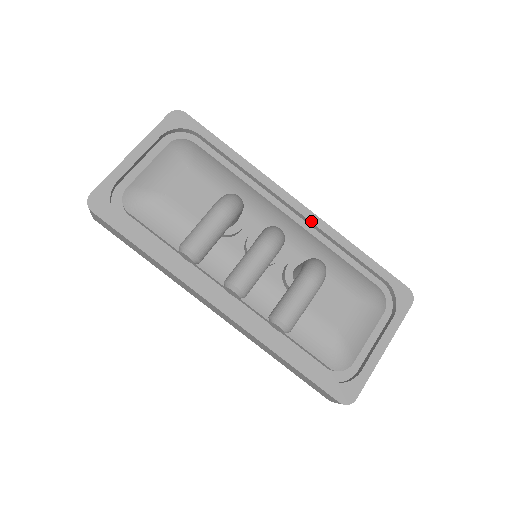
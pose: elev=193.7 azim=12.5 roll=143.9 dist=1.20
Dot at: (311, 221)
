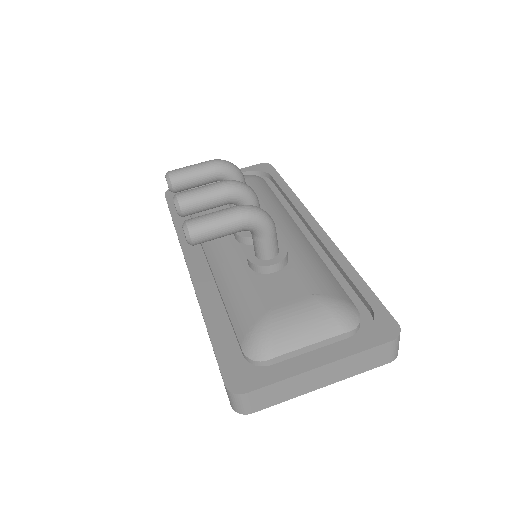
Dot at: (321, 239)
